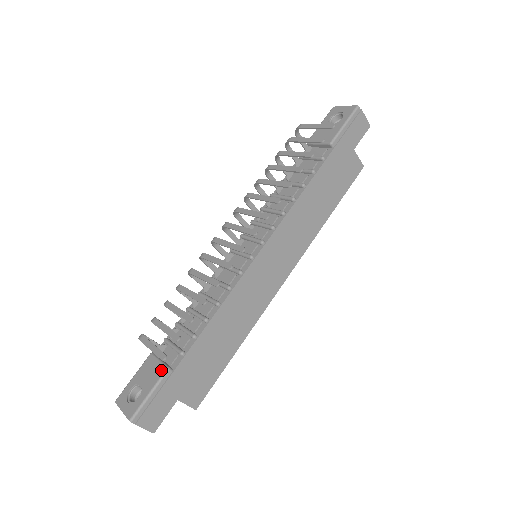
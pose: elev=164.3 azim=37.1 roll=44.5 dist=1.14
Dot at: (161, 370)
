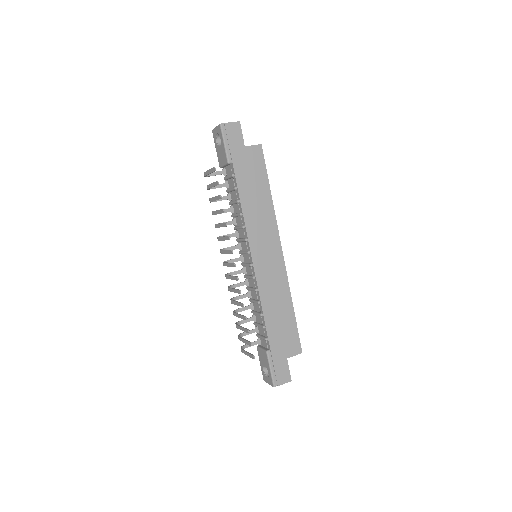
Dot at: (265, 354)
